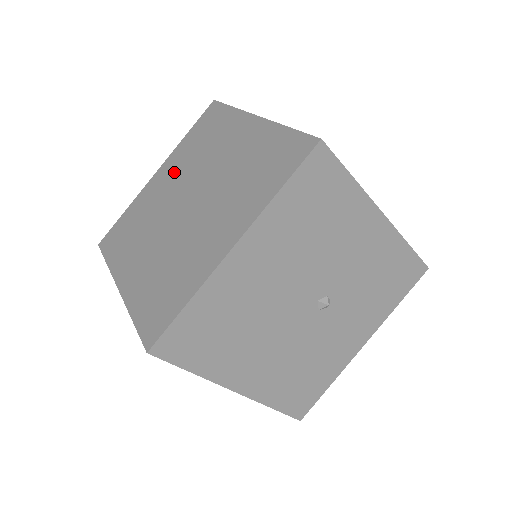
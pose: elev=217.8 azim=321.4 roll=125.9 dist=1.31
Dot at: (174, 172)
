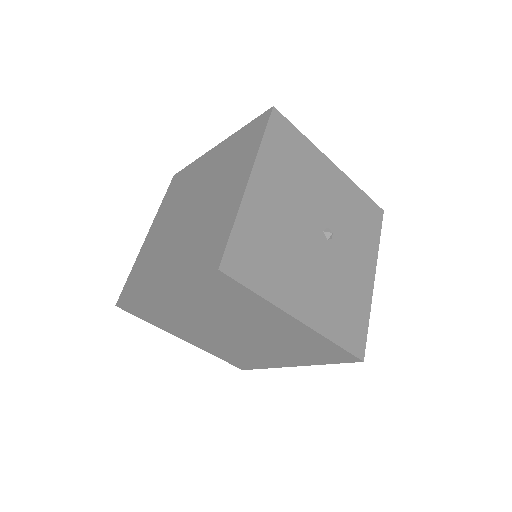
Dot at: (166, 217)
